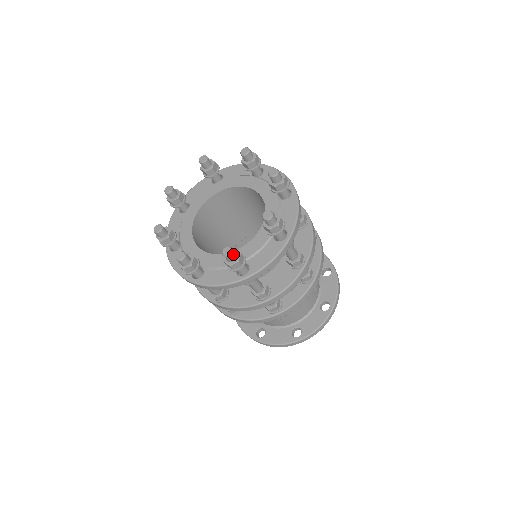
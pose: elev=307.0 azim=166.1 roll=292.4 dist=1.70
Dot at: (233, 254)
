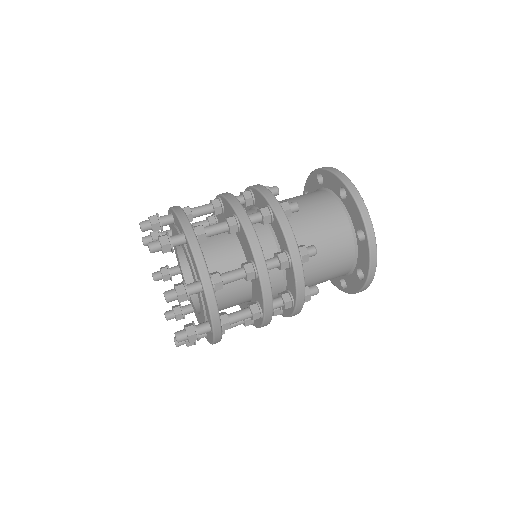
Dot at: (179, 345)
